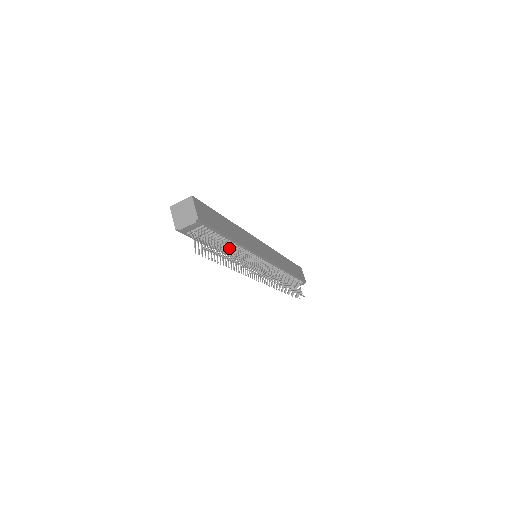
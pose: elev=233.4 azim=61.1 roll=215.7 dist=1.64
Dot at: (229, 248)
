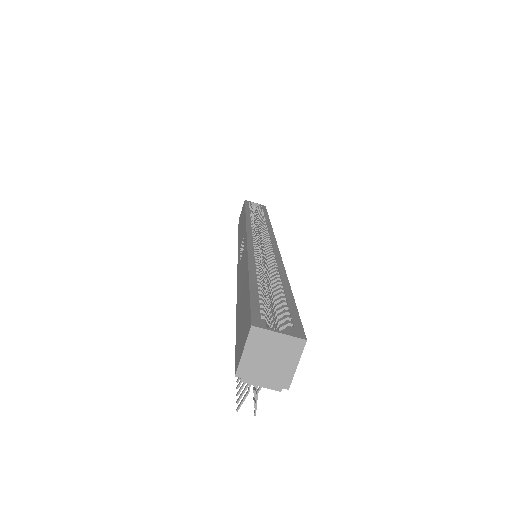
Dot at: occluded
